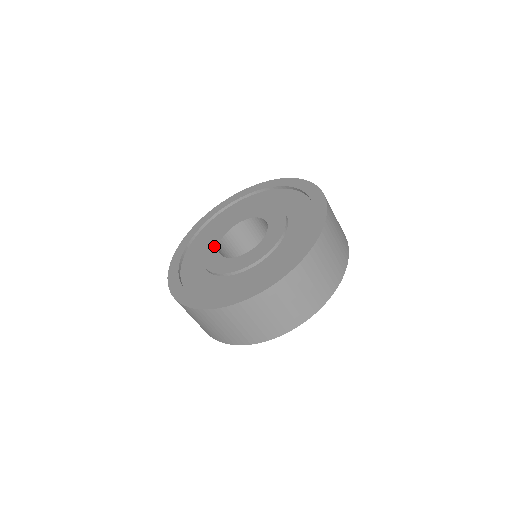
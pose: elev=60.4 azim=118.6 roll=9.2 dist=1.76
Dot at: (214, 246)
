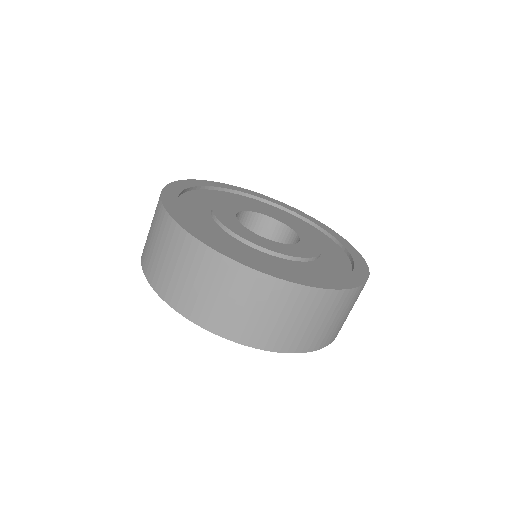
Dot at: (232, 209)
